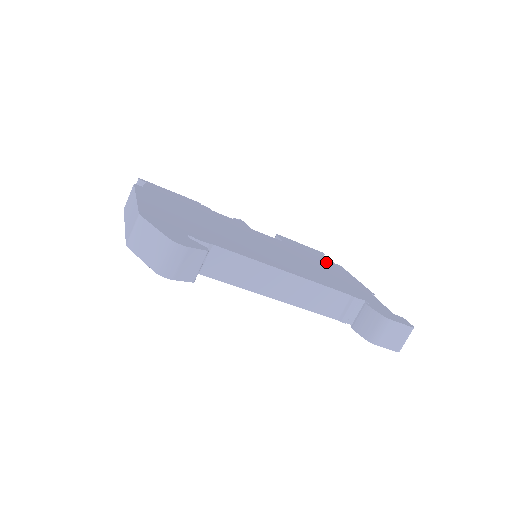
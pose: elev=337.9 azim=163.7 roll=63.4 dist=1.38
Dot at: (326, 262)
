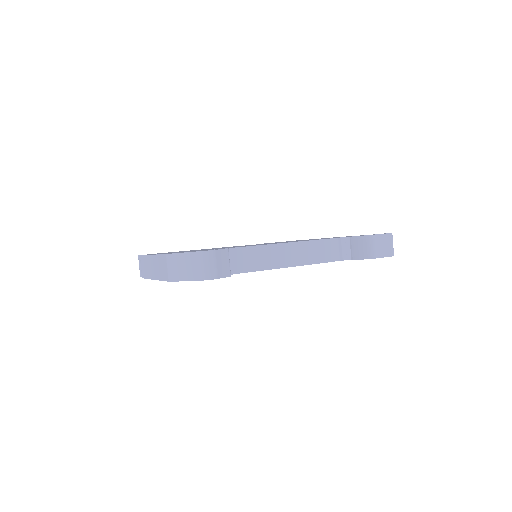
Dot at: occluded
